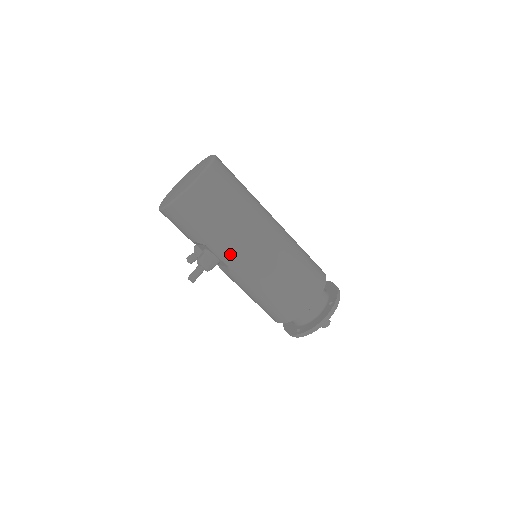
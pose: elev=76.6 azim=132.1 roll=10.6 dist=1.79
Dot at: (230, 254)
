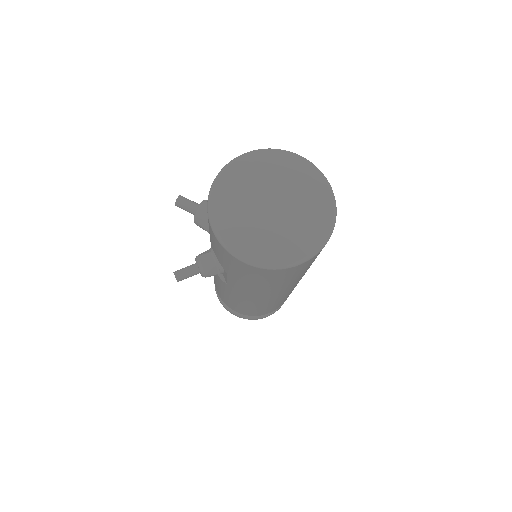
Dot at: (243, 291)
